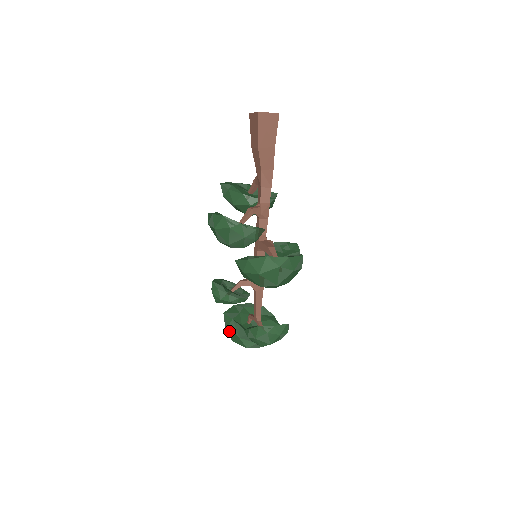
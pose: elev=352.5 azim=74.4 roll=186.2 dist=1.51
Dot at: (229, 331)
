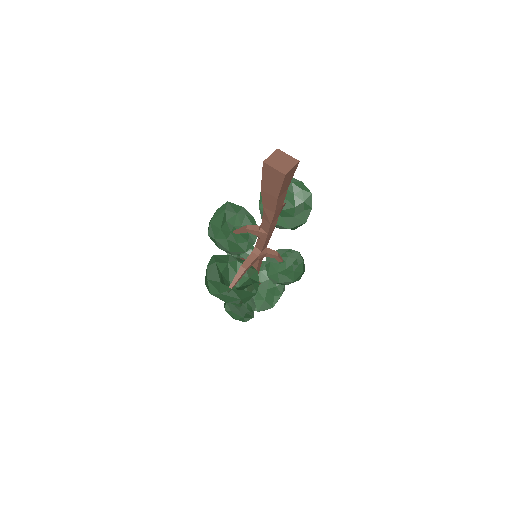
Dot at: occluded
